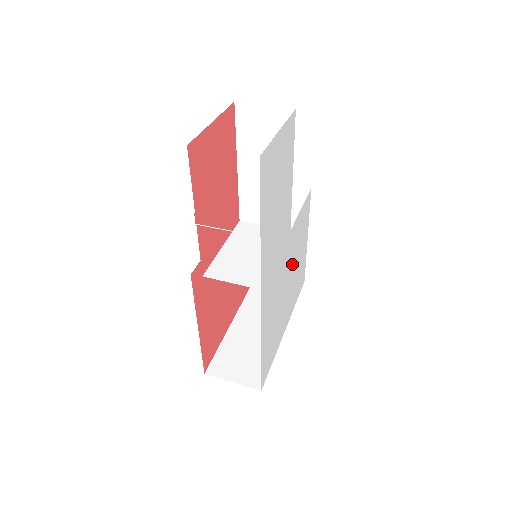
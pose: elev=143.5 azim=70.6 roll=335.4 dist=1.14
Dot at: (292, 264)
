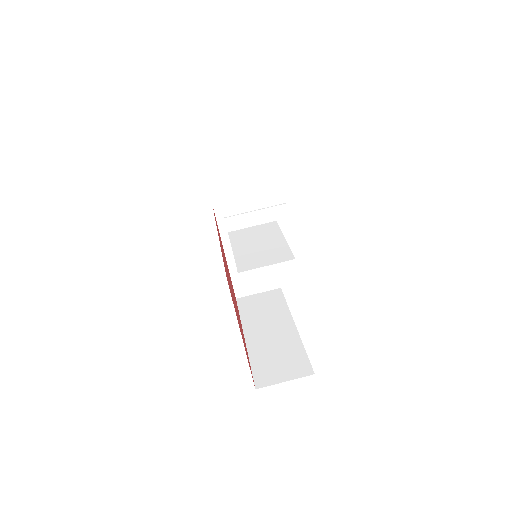
Dot at: occluded
